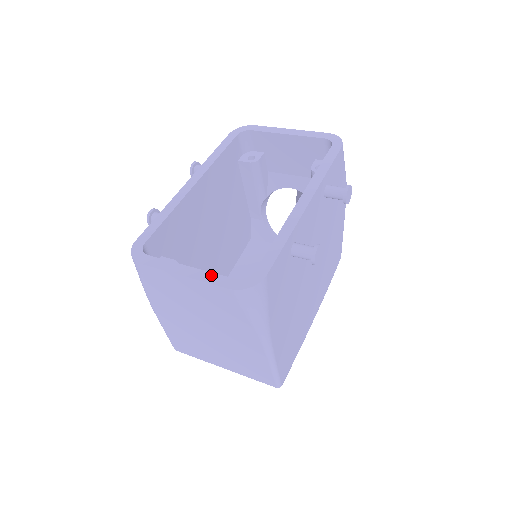
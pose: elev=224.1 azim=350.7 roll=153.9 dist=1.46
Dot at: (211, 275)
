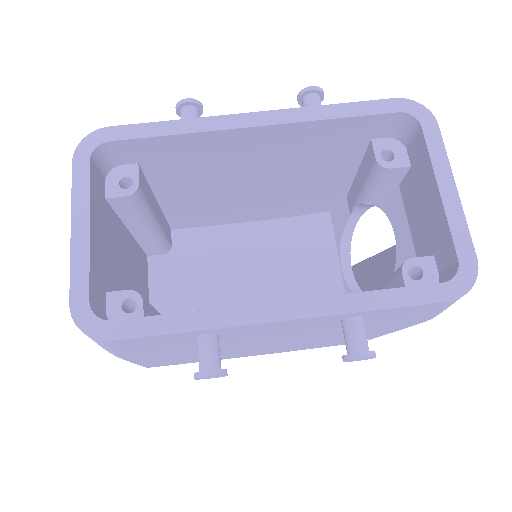
Dot at: (84, 265)
